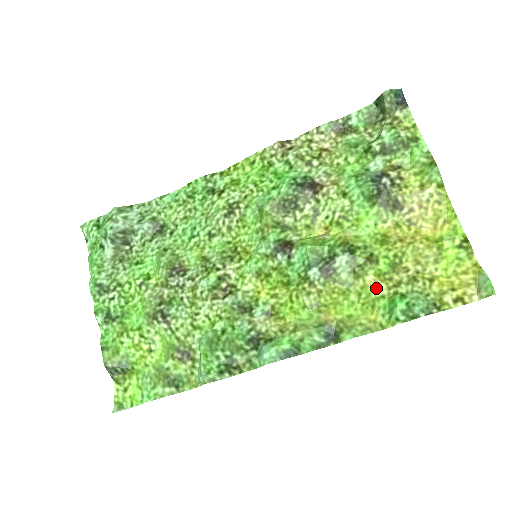
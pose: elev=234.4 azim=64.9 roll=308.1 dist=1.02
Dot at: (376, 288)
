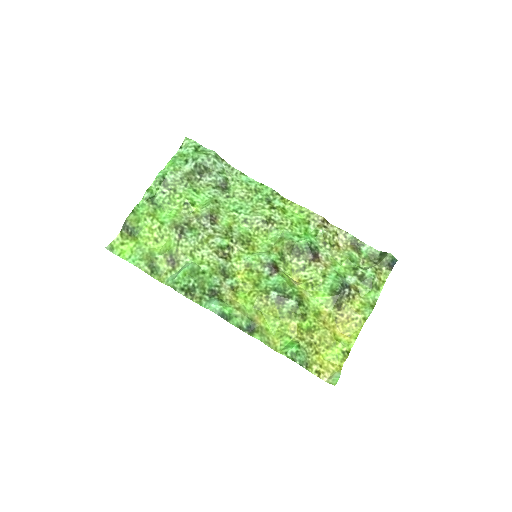
Dot at: (292, 331)
